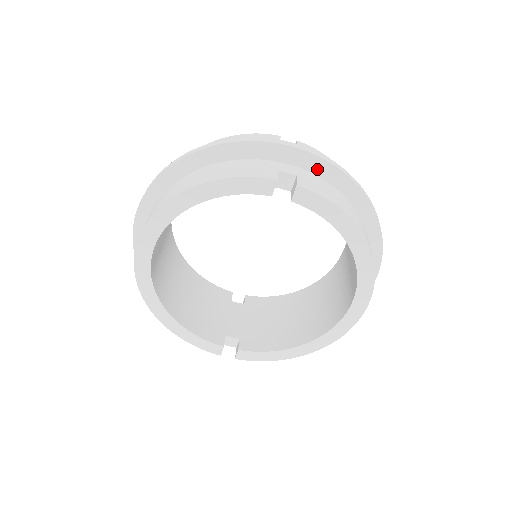
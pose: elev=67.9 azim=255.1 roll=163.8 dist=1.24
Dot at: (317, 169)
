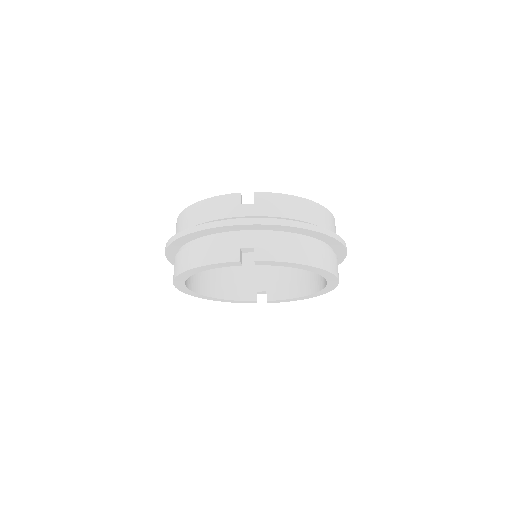
Dot at: (270, 228)
